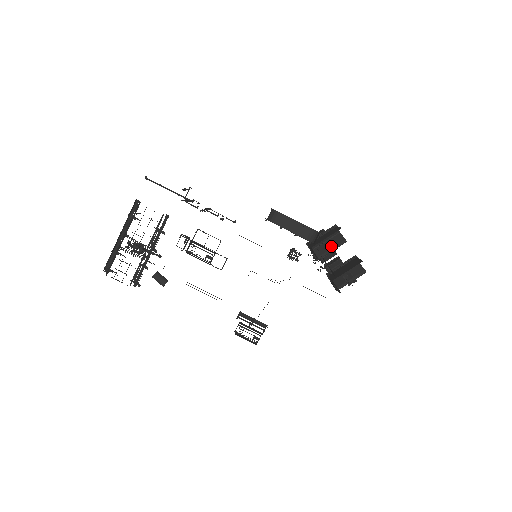
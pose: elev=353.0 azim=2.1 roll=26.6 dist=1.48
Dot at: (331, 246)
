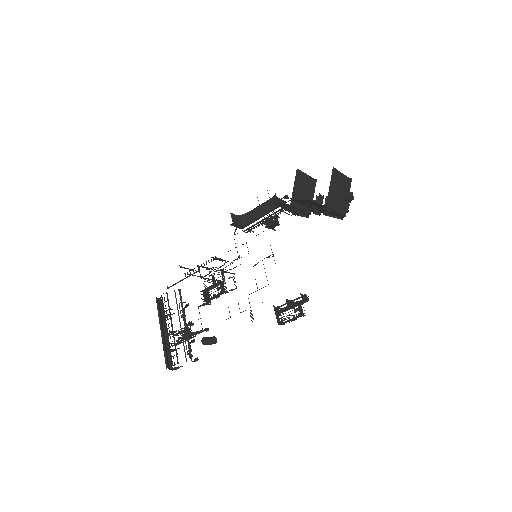
Dot at: (311, 196)
